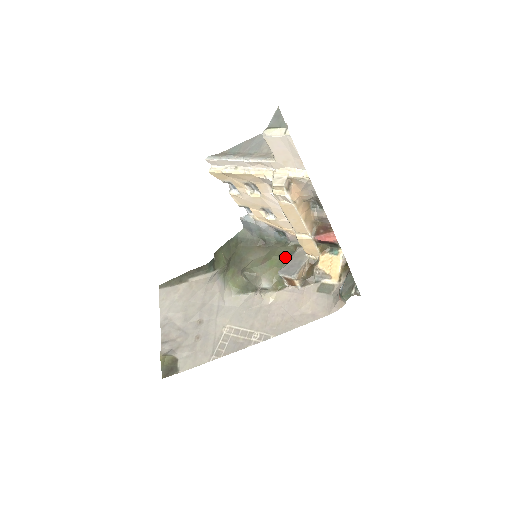
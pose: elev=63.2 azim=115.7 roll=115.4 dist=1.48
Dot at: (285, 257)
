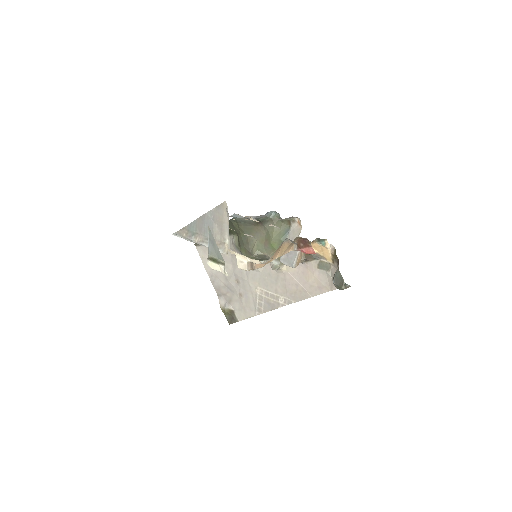
Dot at: (282, 238)
